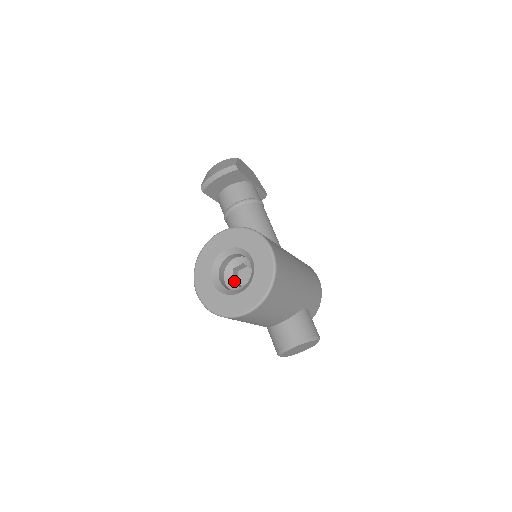
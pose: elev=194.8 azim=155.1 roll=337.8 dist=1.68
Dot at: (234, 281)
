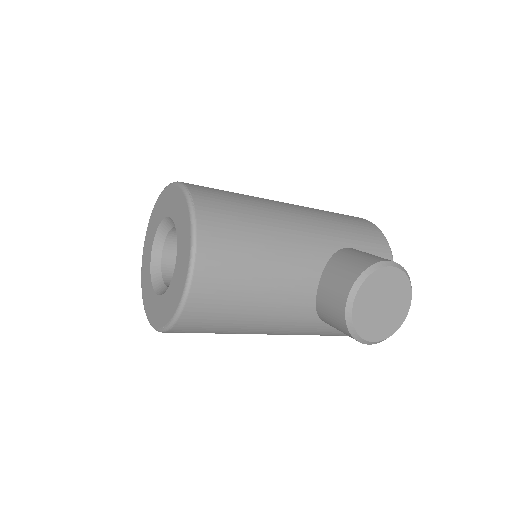
Dot at: occluded
